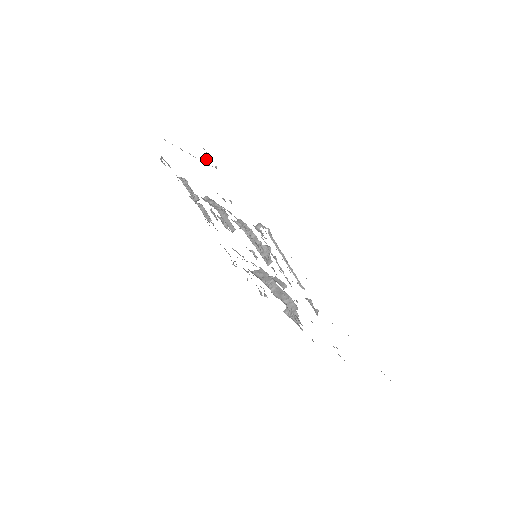
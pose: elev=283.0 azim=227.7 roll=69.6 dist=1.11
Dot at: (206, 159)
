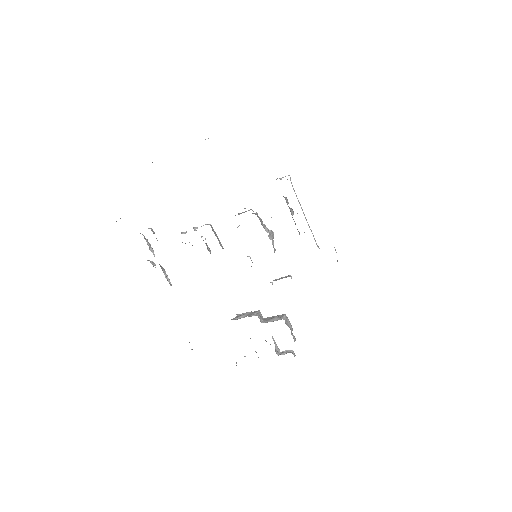
Dot at: occluded
